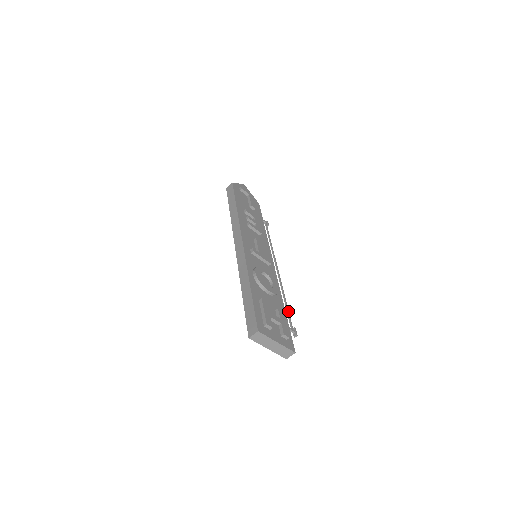
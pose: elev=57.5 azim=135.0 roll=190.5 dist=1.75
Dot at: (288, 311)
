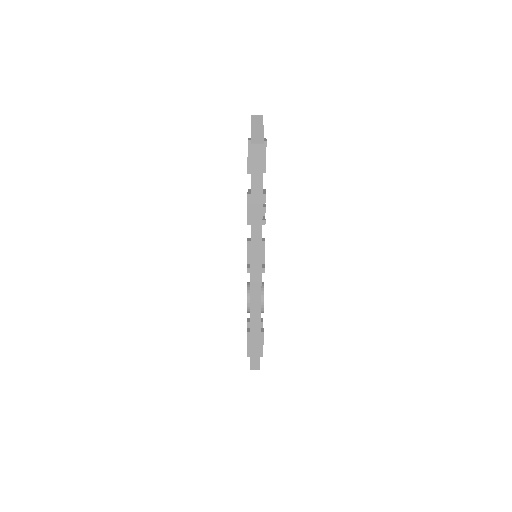
Dot at: occluded
